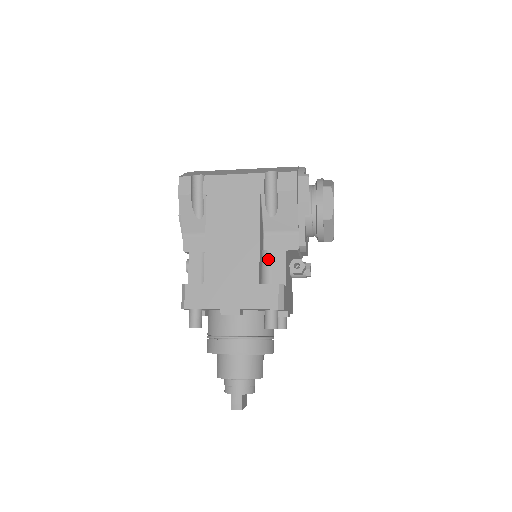
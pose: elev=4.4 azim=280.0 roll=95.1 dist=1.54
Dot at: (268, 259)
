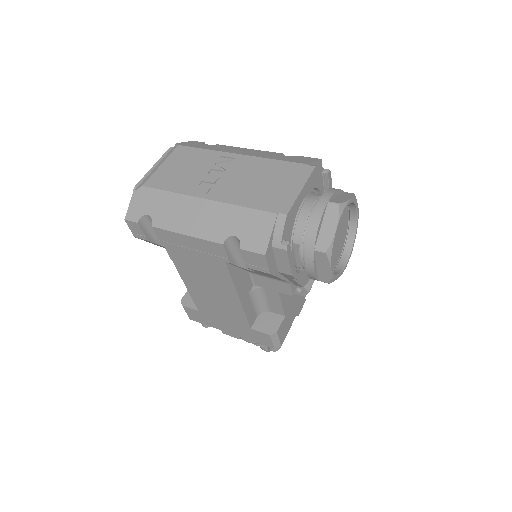
Dot at: (260, 294)
